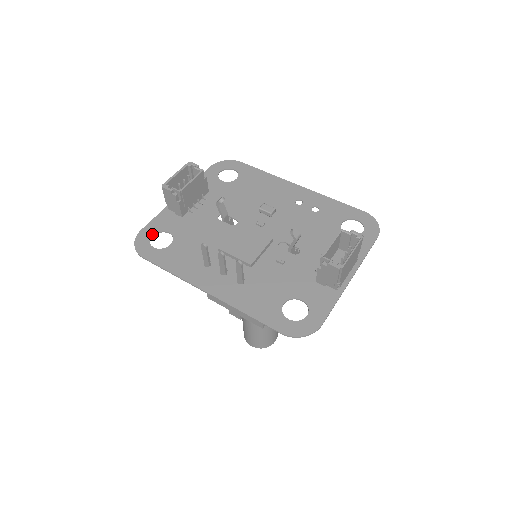
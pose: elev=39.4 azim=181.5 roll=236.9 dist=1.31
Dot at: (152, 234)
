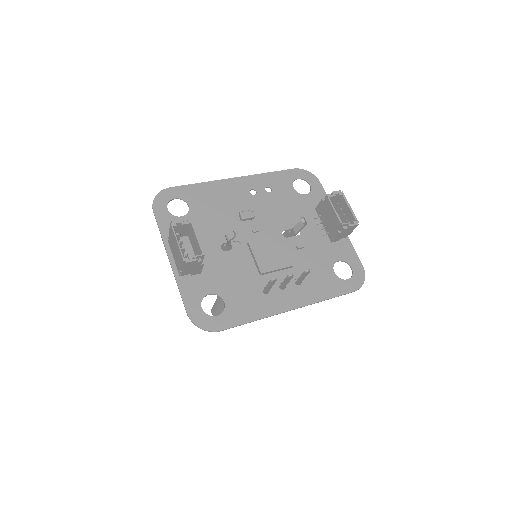
Dot at: (200, 307)
